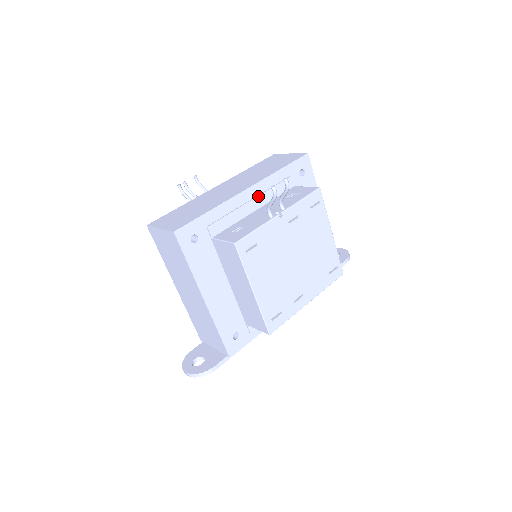
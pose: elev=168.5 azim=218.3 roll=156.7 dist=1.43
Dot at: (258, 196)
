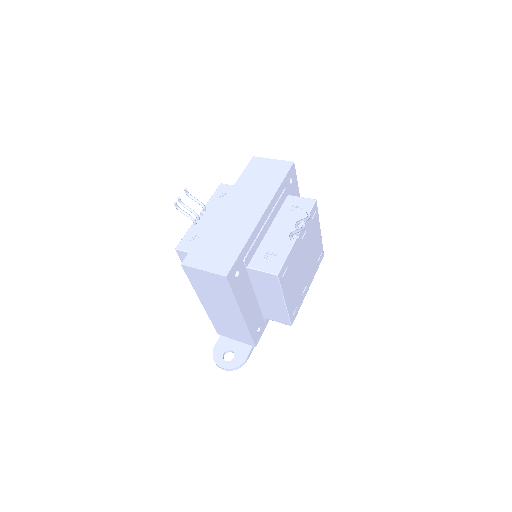
Dot at: (269, 216)
